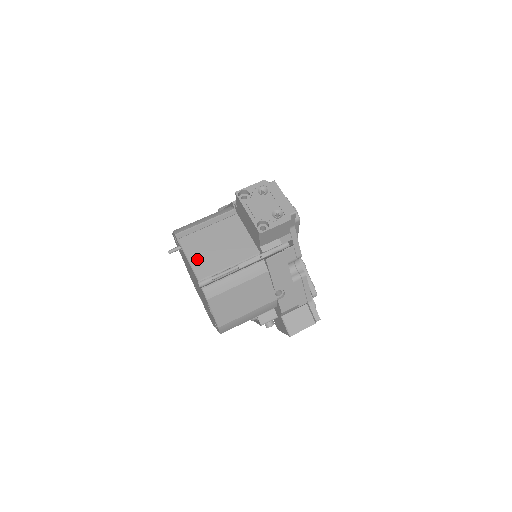
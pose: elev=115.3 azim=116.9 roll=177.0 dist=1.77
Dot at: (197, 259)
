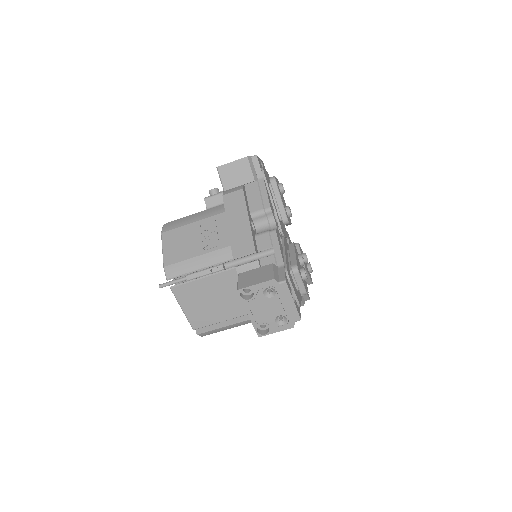
Dot at: (192, 311)
